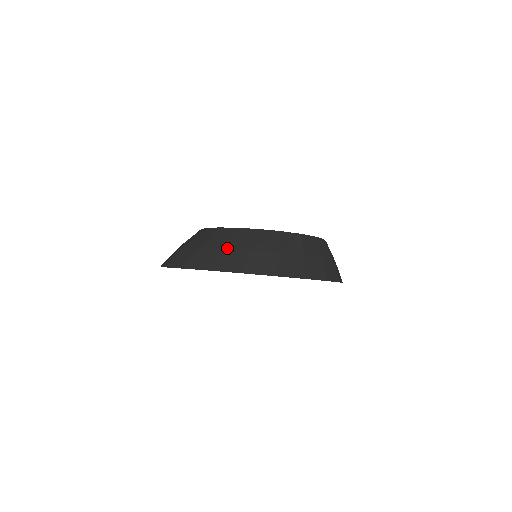
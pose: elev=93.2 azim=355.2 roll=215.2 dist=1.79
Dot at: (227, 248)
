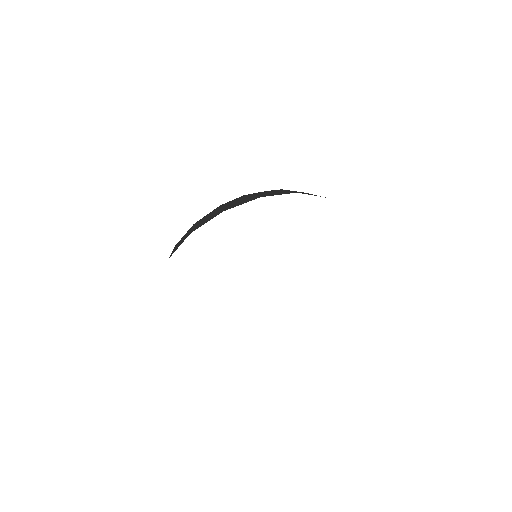
Dot at: occluded
